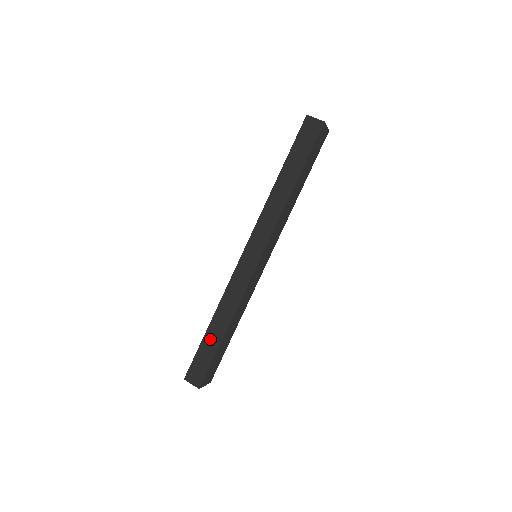
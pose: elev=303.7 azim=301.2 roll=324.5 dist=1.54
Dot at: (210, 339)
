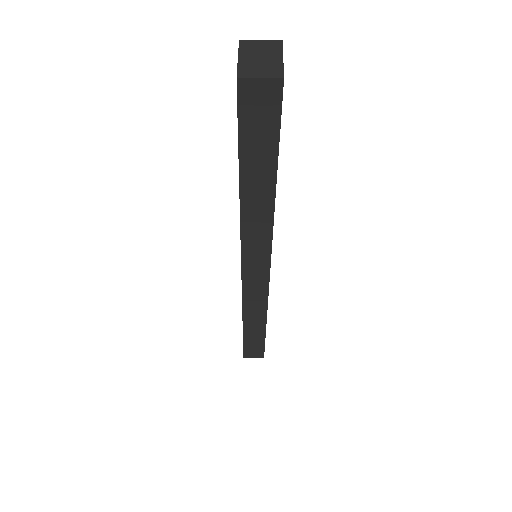
Dot at: (251, 335)
